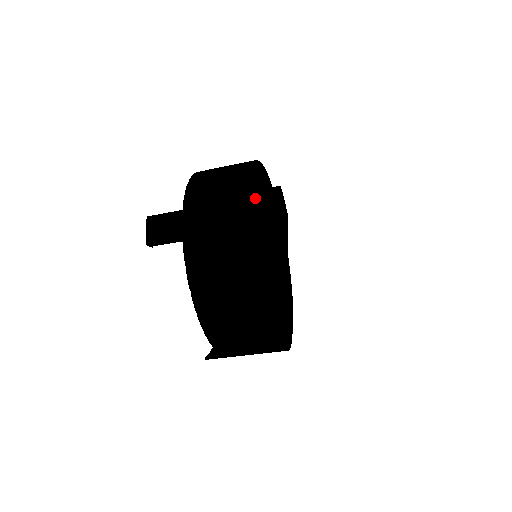
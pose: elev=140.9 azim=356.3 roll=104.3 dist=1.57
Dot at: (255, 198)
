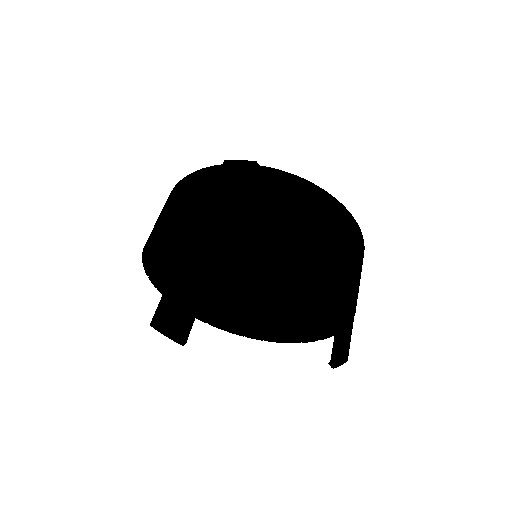
Dot at: occluded
